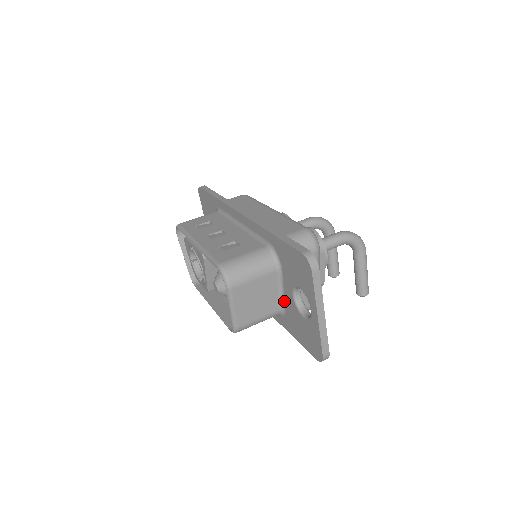
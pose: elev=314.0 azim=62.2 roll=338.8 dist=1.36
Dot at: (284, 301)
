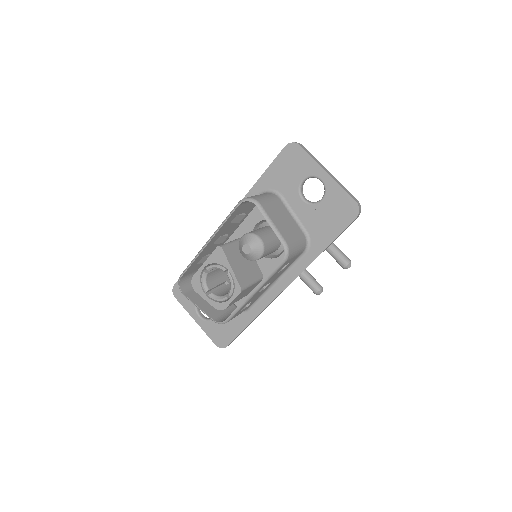
Dot at: (301, 223)
